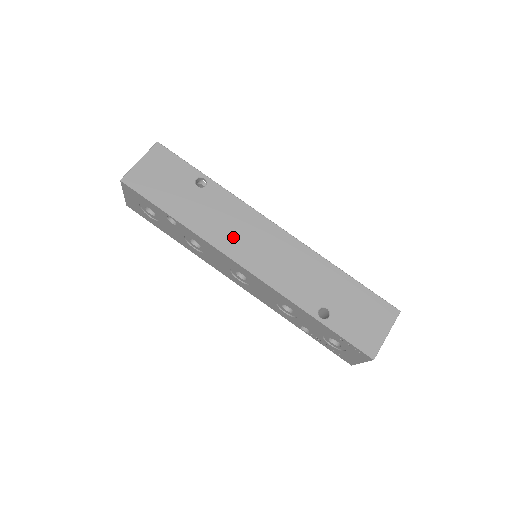
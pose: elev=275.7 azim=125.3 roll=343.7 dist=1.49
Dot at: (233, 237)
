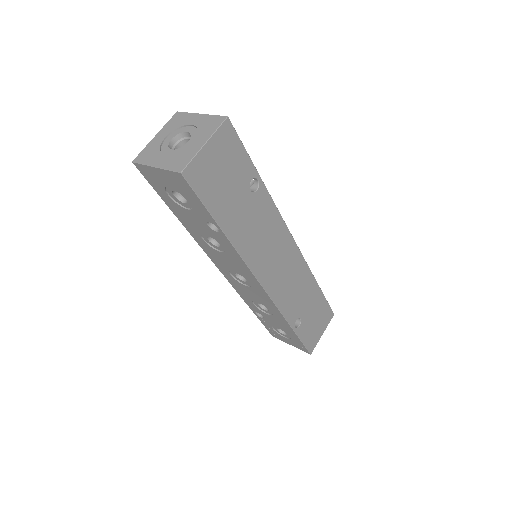
Dot at: (263, 254)
